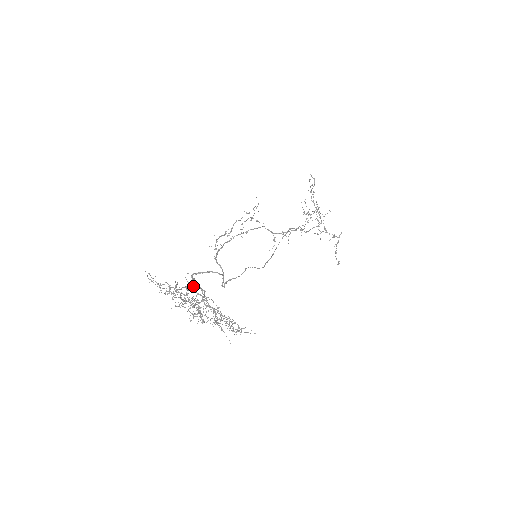
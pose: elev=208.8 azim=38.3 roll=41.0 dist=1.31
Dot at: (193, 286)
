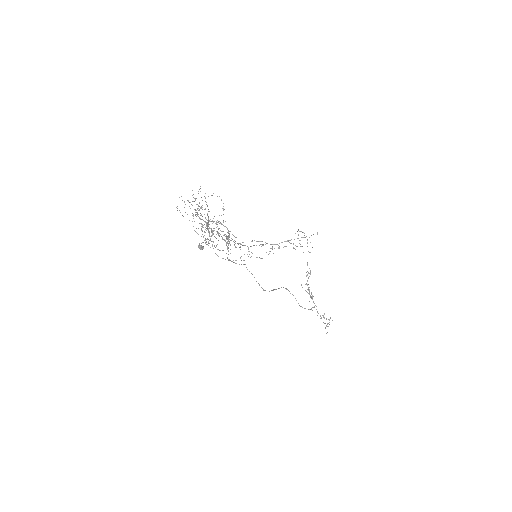
Dot at: occluded
